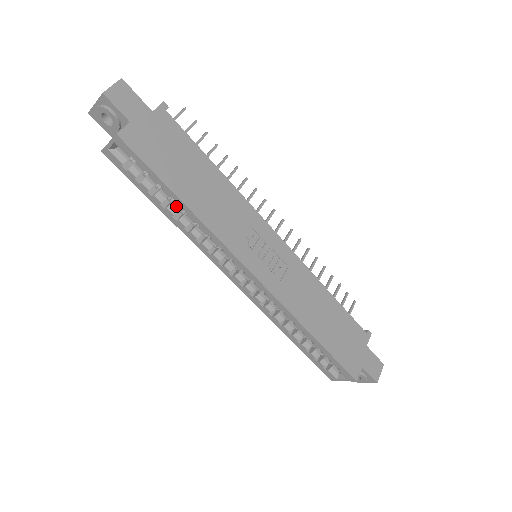
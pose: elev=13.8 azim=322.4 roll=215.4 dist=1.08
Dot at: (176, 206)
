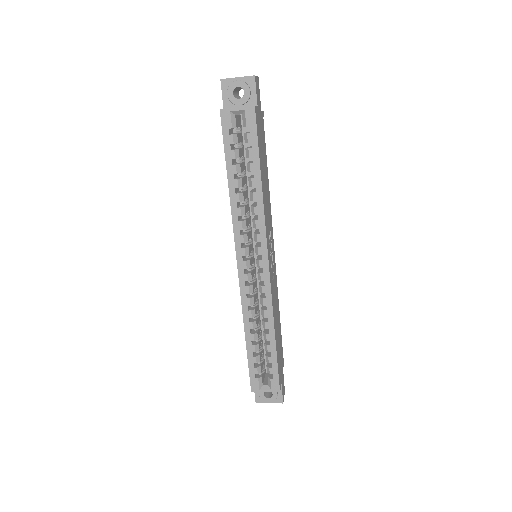
Dot at: (242, 182)
